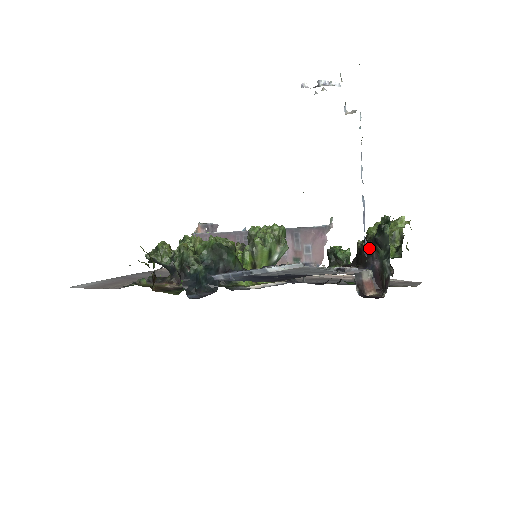
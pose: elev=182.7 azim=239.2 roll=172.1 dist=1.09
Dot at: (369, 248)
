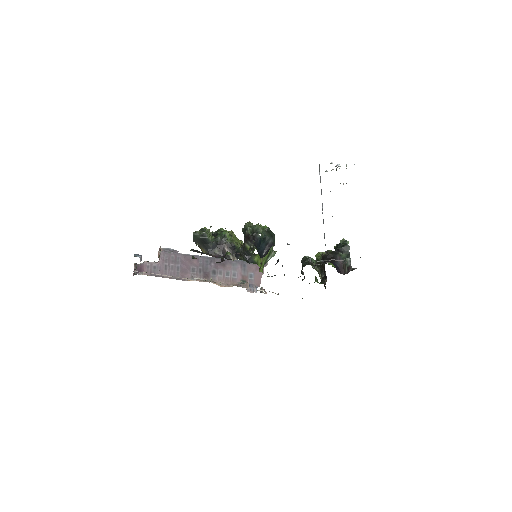
Dot at: (334, 255)
